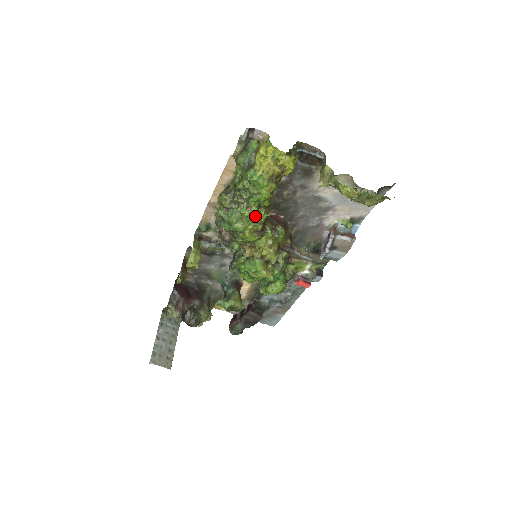
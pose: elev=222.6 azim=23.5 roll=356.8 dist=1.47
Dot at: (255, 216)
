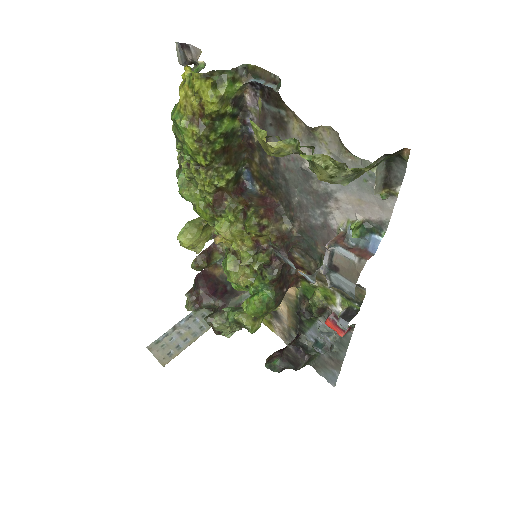
Dot at: (196, 180)
